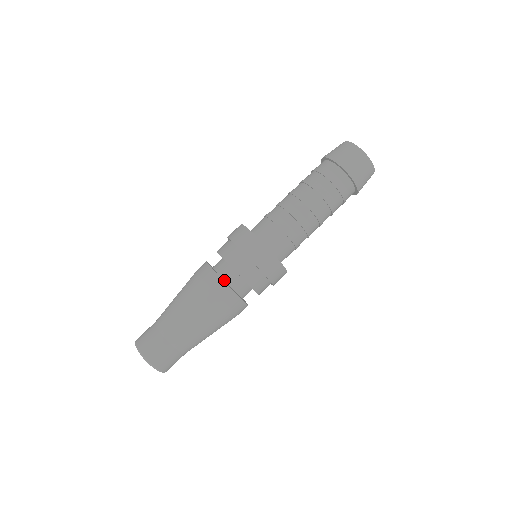
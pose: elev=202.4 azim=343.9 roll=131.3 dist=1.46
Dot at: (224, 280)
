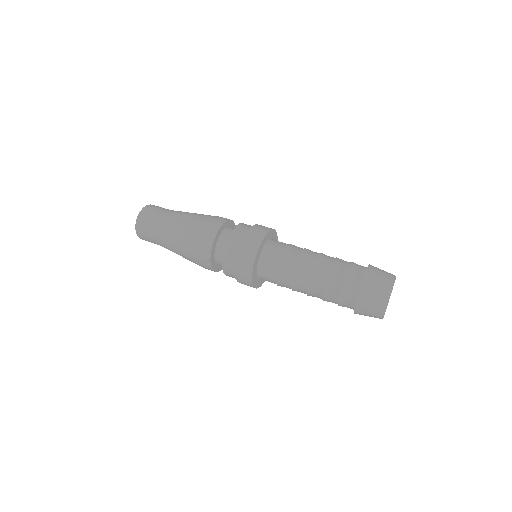
Dot at: (215, 258)
